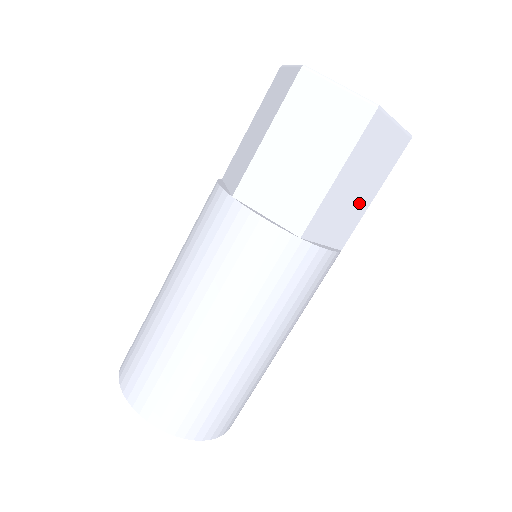
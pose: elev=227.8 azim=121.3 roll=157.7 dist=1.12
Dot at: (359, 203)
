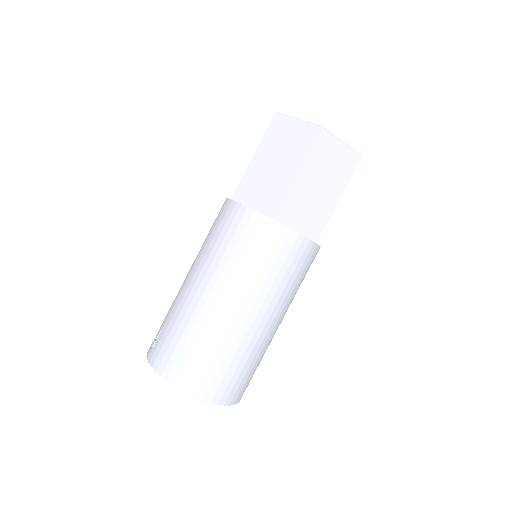
Dot at: occluded
